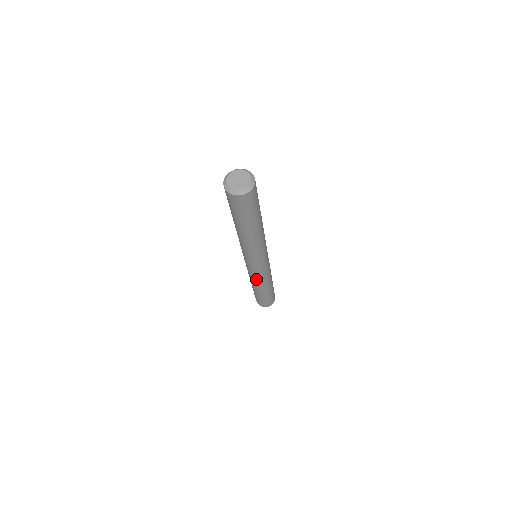
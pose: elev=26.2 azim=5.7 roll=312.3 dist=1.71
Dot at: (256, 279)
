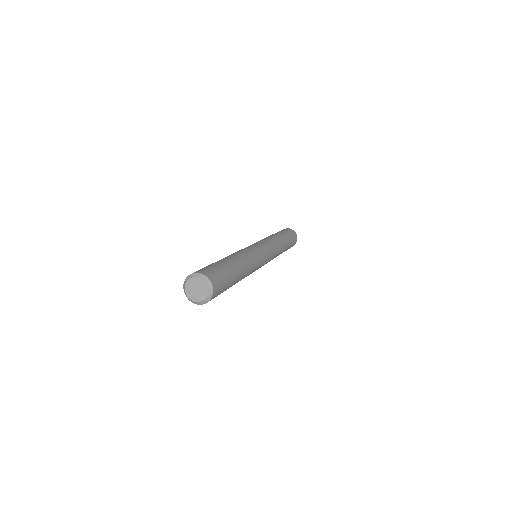
Dot at: occluded
